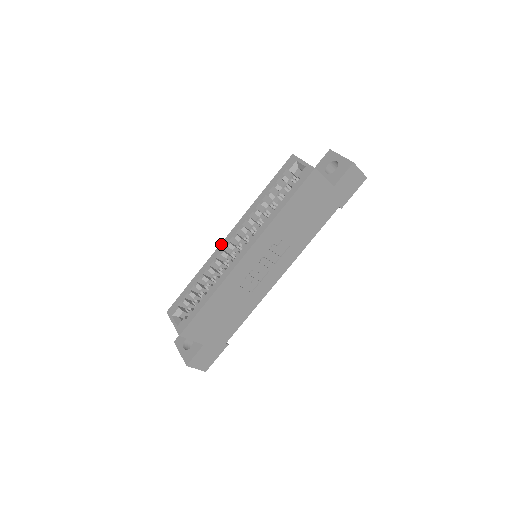
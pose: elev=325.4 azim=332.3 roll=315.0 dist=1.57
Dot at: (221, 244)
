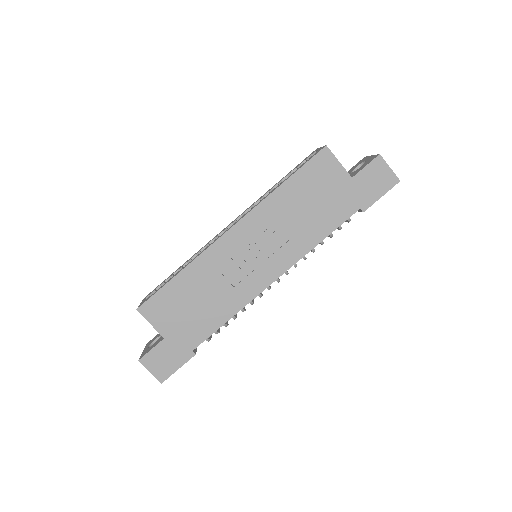
Dot at: (220, 232)
